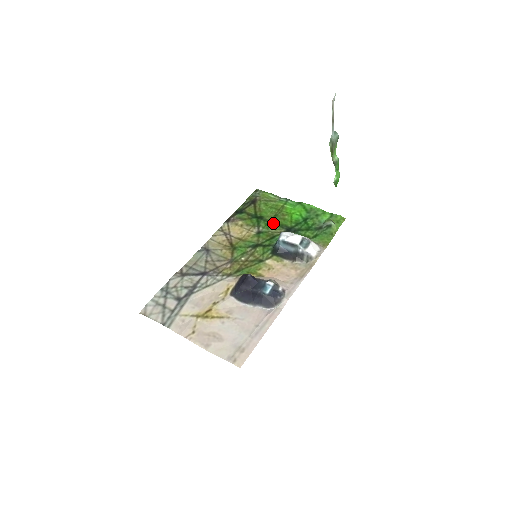
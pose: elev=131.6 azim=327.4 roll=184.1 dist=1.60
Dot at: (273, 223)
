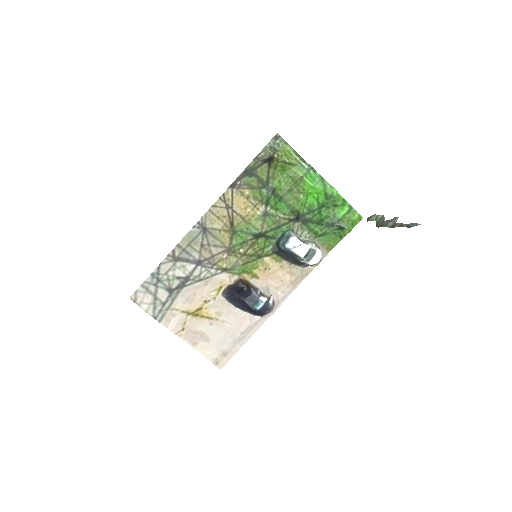
Dot at: (284, 203)
